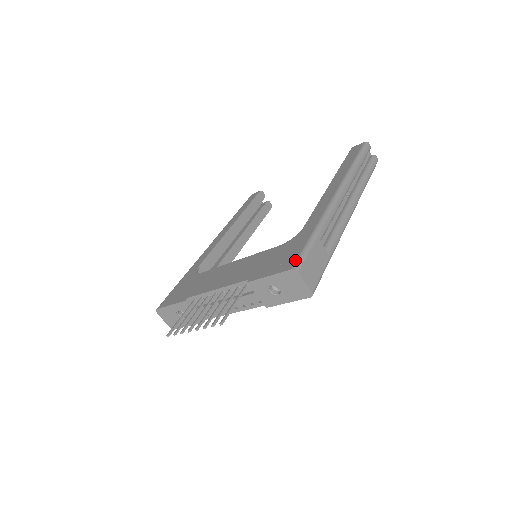
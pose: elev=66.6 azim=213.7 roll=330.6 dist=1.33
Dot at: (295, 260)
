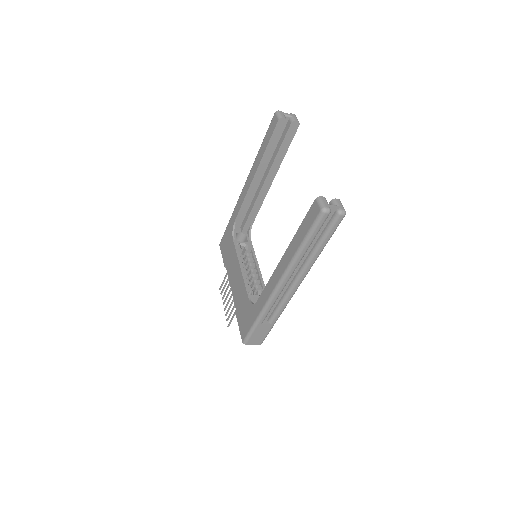
Dot at: (245, 336)
